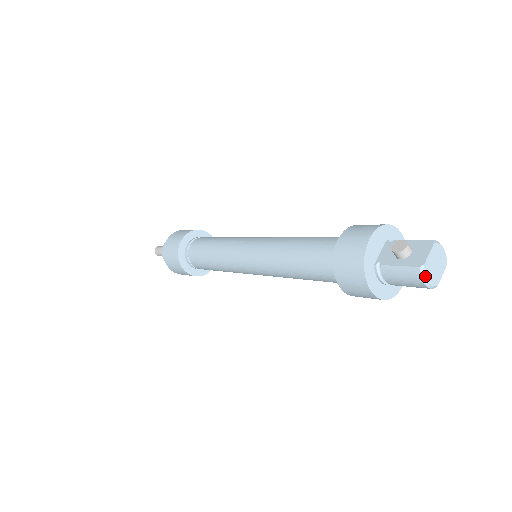
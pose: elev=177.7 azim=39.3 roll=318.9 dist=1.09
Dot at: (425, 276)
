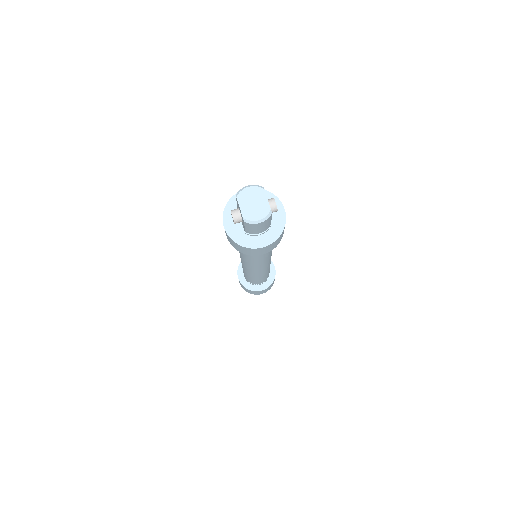
Dot at: (252, 221)
